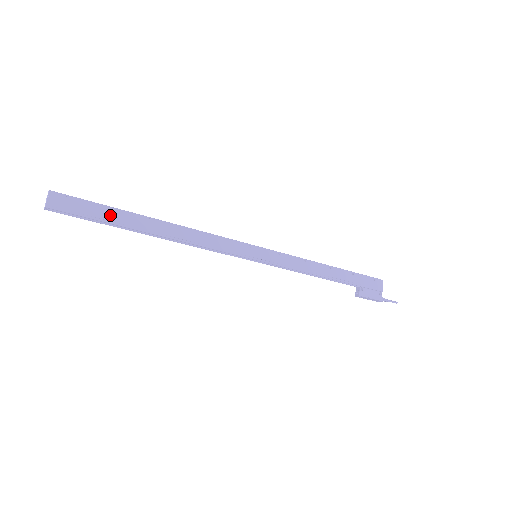
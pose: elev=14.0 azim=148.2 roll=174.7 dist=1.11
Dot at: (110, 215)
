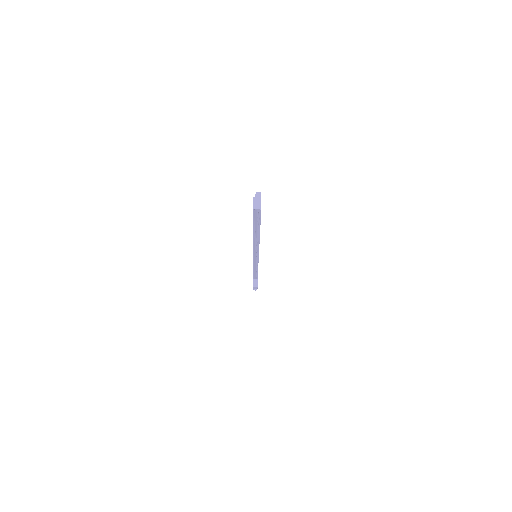
Dot at: occluded
